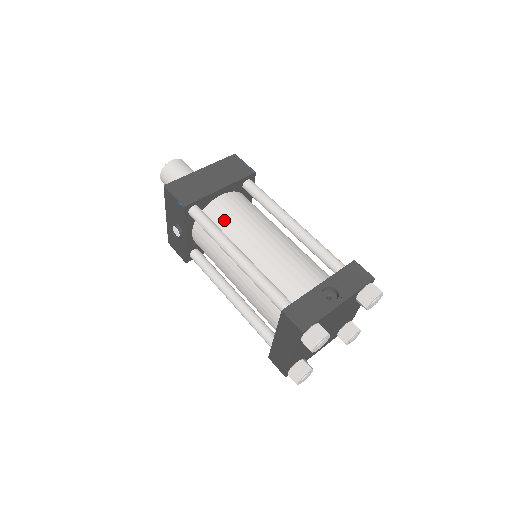
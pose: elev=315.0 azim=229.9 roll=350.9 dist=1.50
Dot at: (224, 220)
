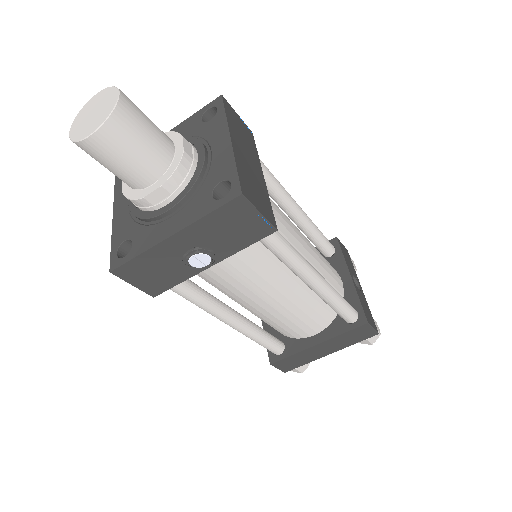
Dot at: occluded
